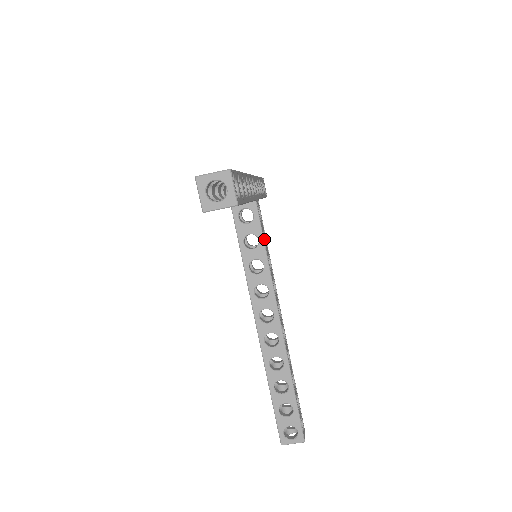
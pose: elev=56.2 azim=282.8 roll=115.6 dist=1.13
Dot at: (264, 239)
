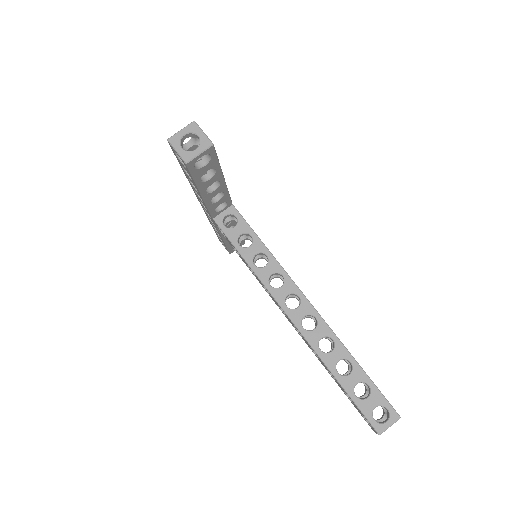
Dot at: (256, 234)
